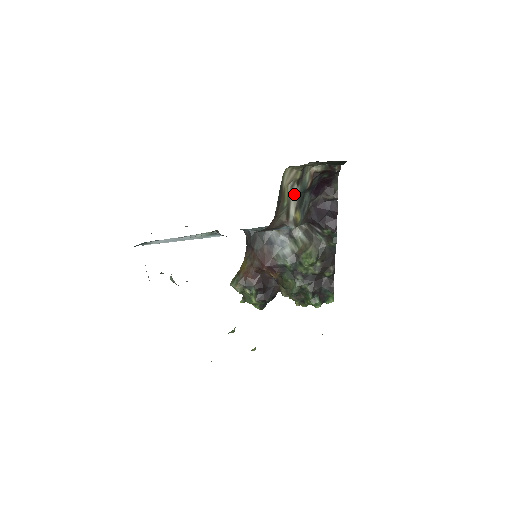
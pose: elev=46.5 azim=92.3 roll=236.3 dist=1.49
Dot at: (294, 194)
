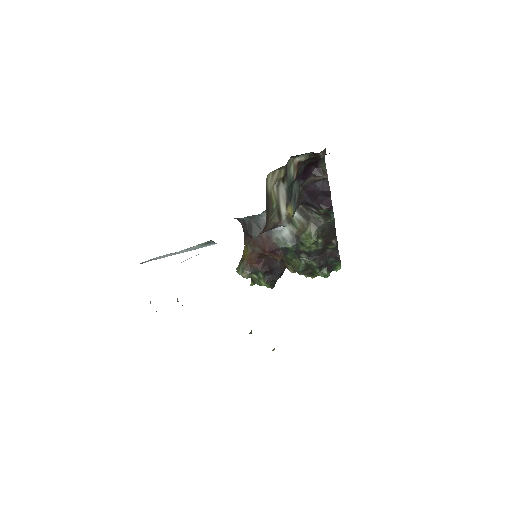
Dot at: (281, 192)
